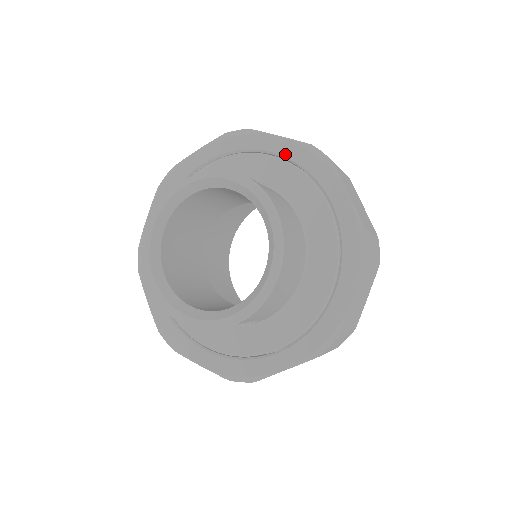
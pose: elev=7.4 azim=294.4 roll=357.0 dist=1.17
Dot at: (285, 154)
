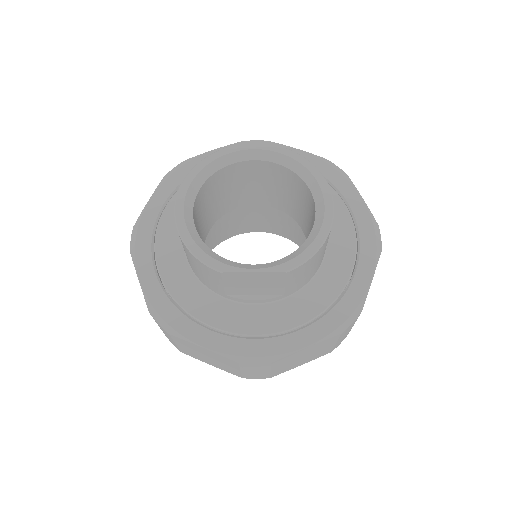
Dot at: occluded
